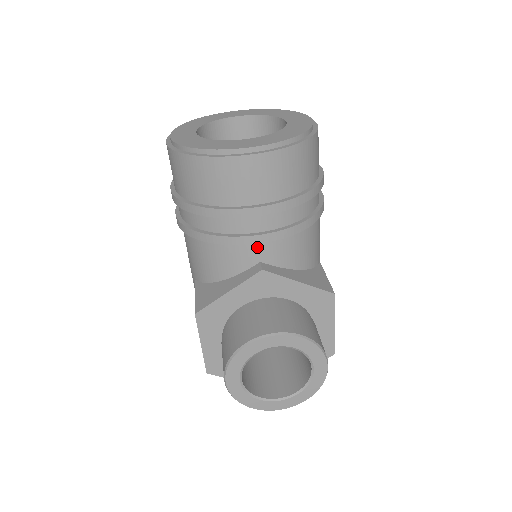
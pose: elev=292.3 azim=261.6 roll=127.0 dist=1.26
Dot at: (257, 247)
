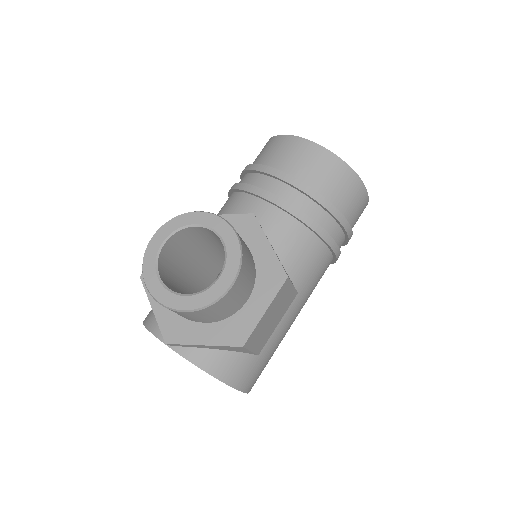
Dot at: (264, 206)
